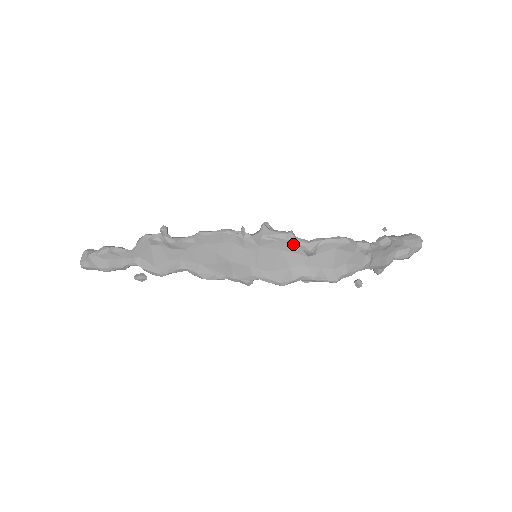
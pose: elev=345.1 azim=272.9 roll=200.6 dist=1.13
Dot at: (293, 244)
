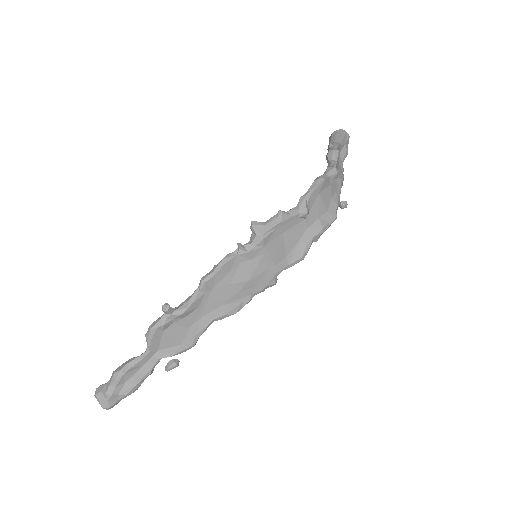
Dot at: (289, 220)
